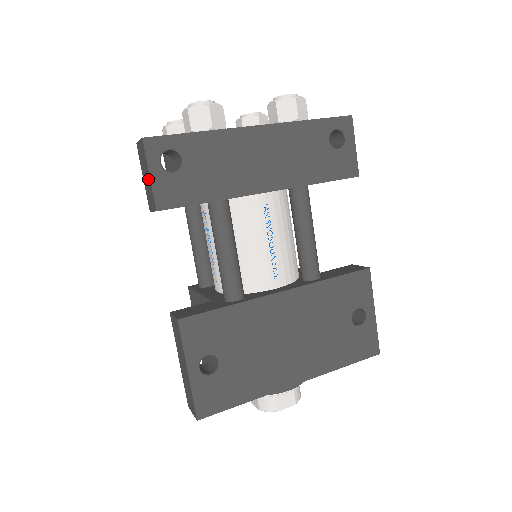
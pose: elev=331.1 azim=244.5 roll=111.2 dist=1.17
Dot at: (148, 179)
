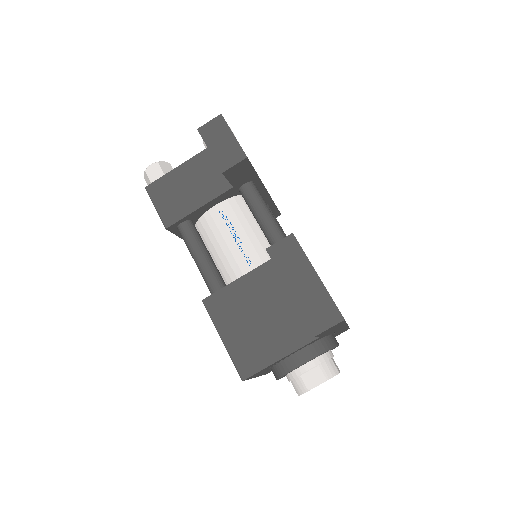
Dot at: (229, 141)
